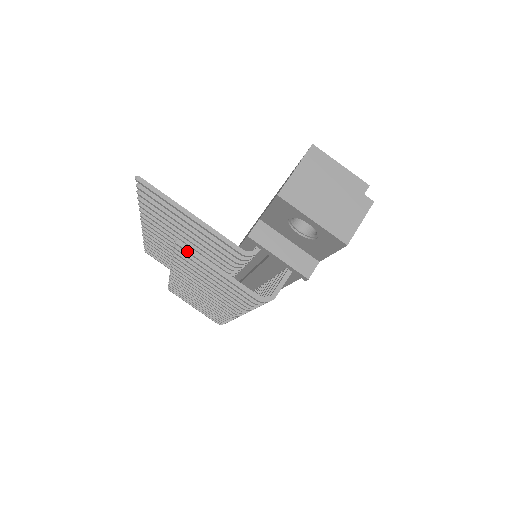
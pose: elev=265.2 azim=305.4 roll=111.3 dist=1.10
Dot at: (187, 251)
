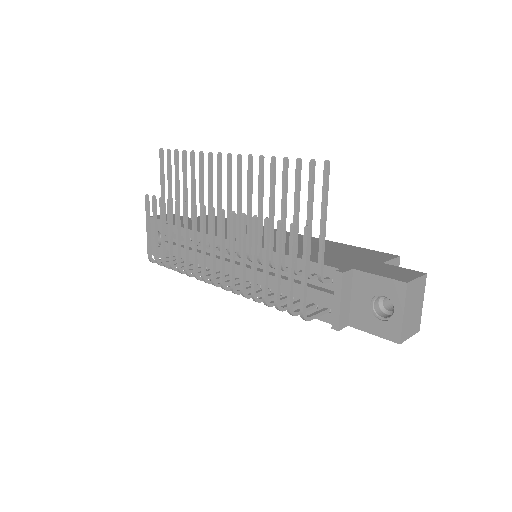
Dot at: (307, 241)
